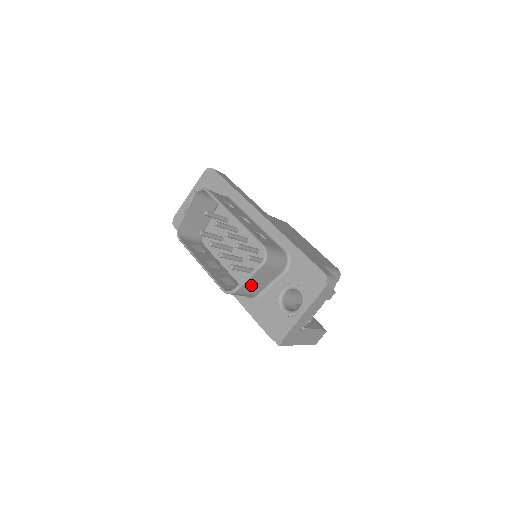
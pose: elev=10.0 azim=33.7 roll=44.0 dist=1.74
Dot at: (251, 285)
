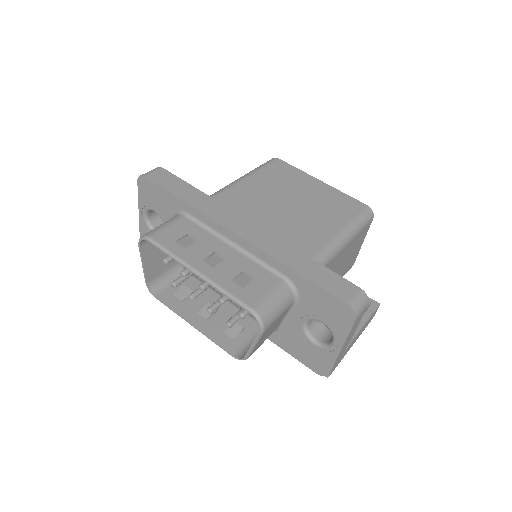
Dot at: (262, 340)
